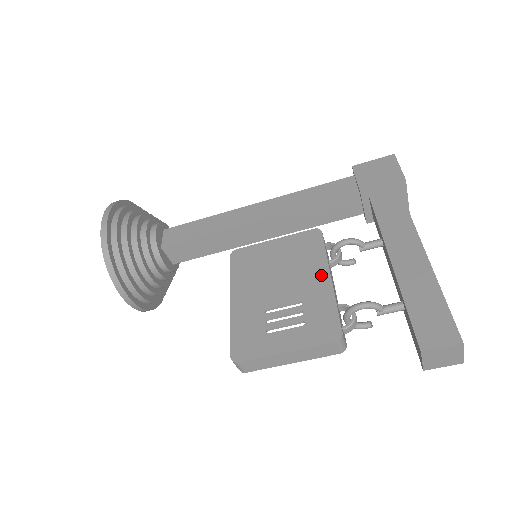
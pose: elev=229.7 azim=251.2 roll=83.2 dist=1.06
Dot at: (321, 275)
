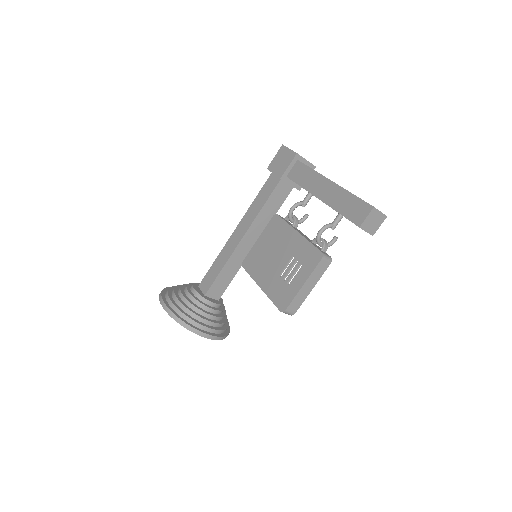
Dot at: (293, 235)
